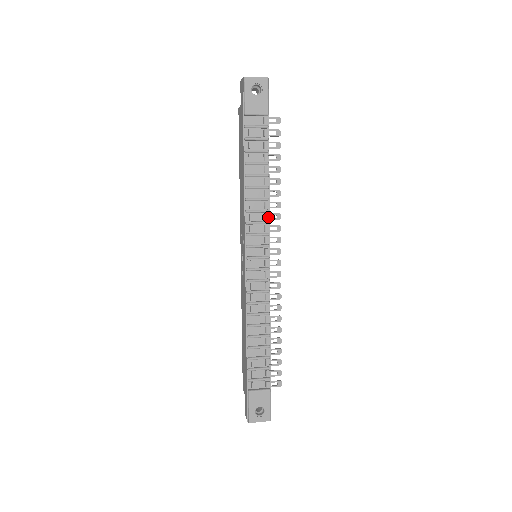
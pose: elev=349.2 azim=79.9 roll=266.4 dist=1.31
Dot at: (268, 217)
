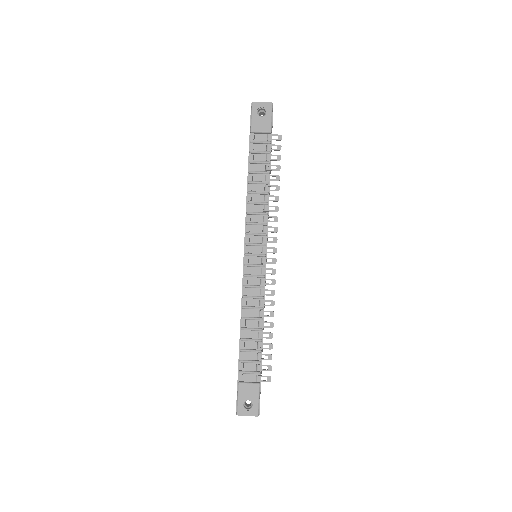
Dot at: (267, 219)
